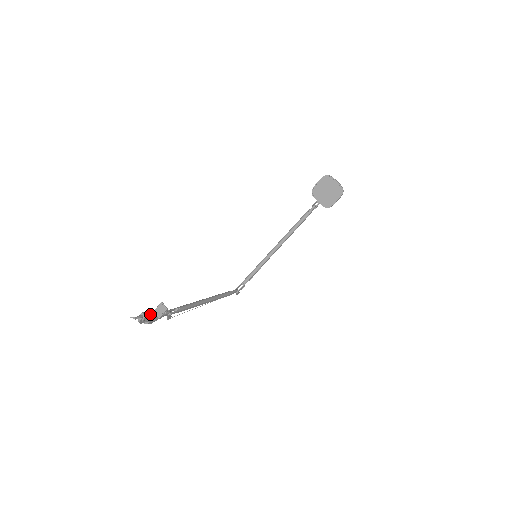
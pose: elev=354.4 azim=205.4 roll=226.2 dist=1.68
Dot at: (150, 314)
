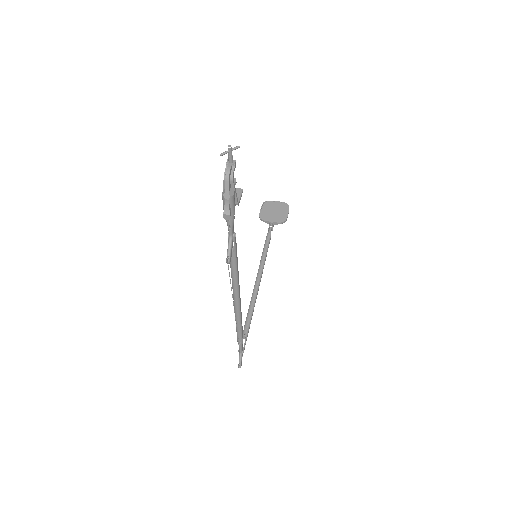
Dot at: occluded
